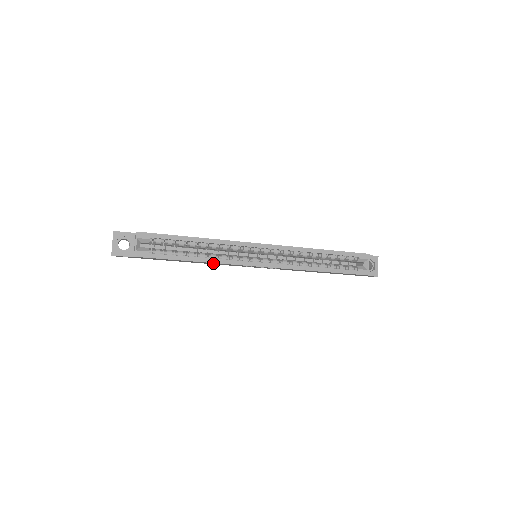
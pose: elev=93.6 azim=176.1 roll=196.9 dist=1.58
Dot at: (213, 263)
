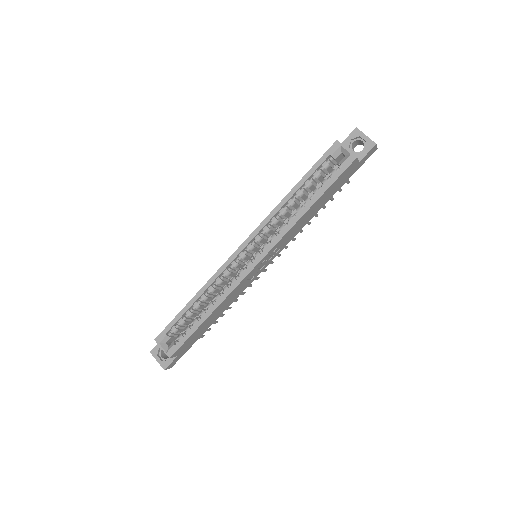
Dot at: (227, 301)
